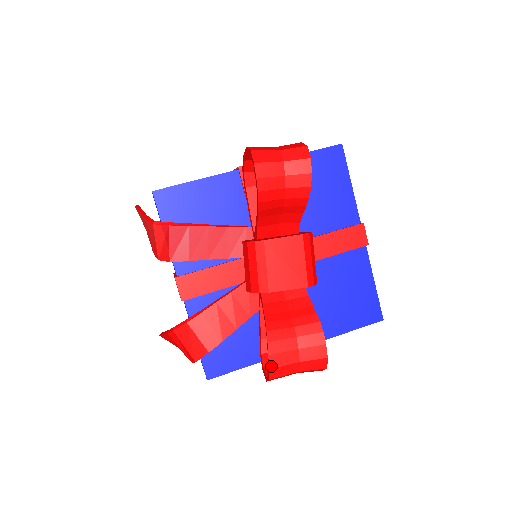
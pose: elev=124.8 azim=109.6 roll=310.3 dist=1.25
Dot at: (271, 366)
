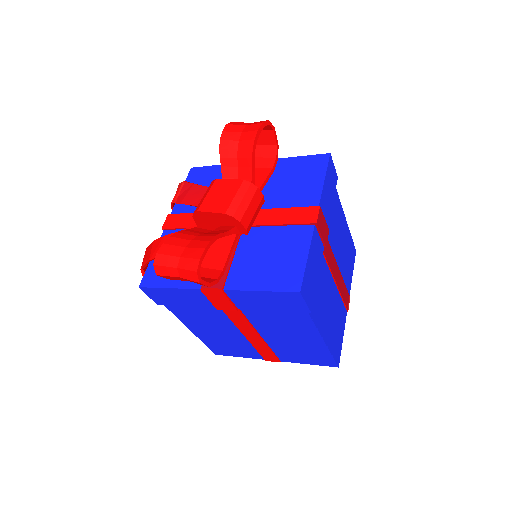
Dot at: (159, 252)
